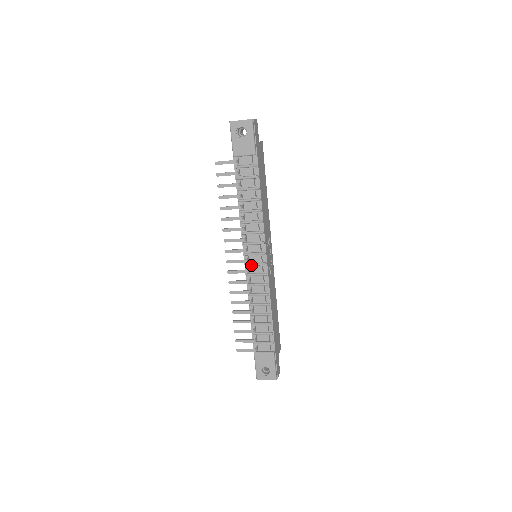
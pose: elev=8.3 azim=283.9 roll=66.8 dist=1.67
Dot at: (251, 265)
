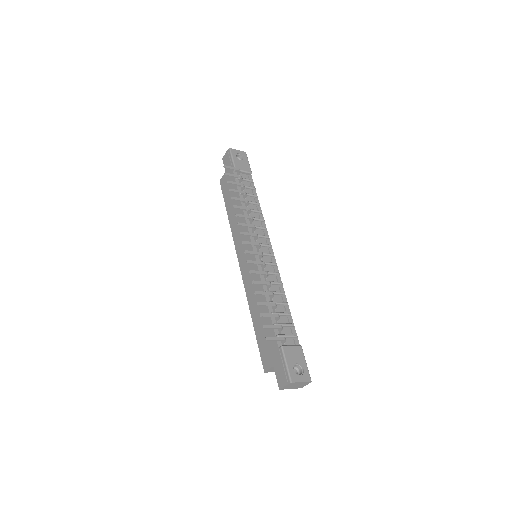
Dot at: occluded
